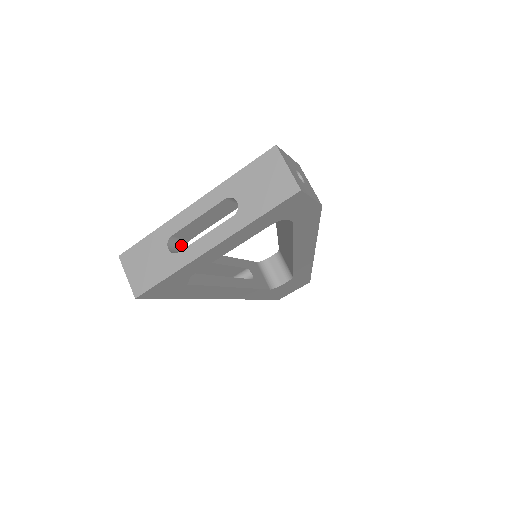
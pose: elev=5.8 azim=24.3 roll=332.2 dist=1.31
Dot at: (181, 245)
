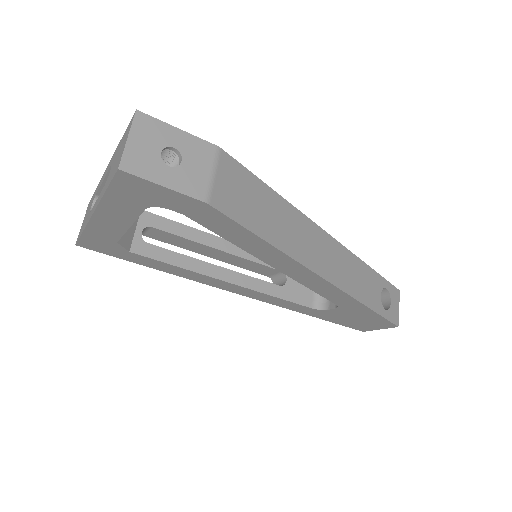
Dot at: occluded
